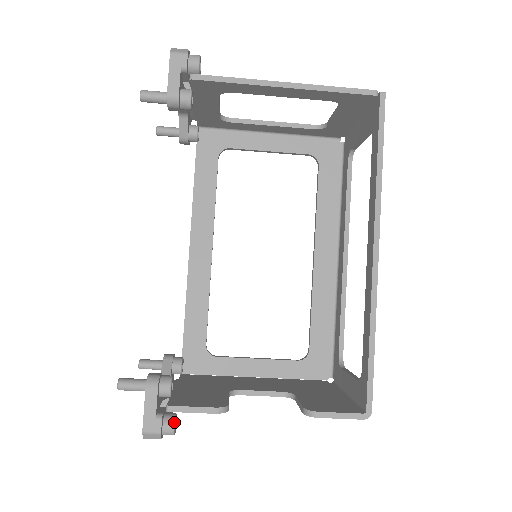
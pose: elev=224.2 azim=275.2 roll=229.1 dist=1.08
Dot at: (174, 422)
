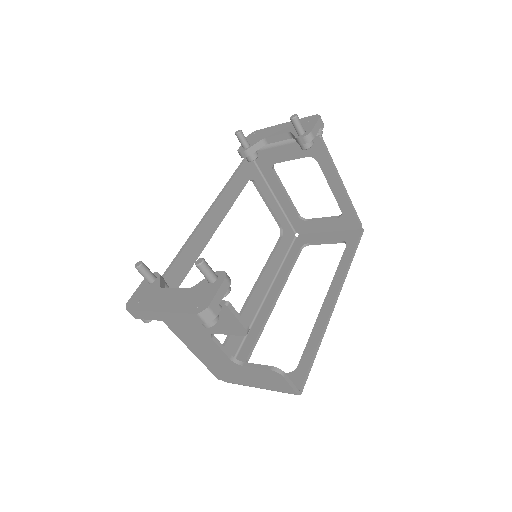
Dot at: occluded
